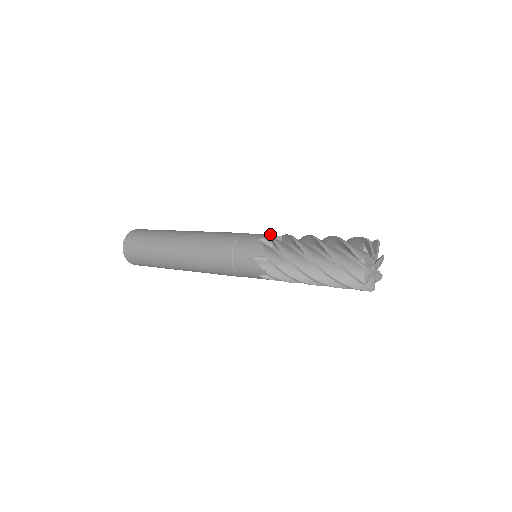
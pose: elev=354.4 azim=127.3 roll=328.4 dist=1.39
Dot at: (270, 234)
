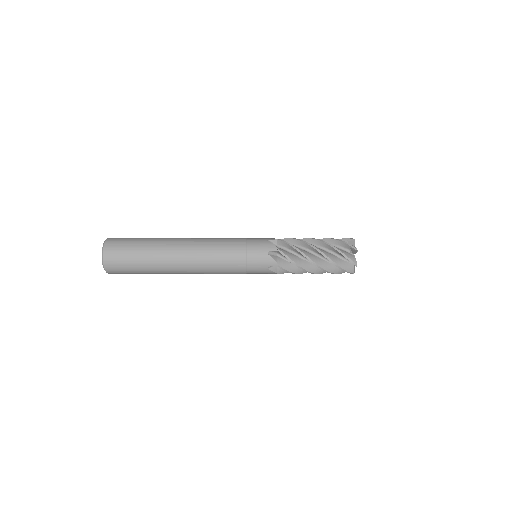
Dot at: occluded
